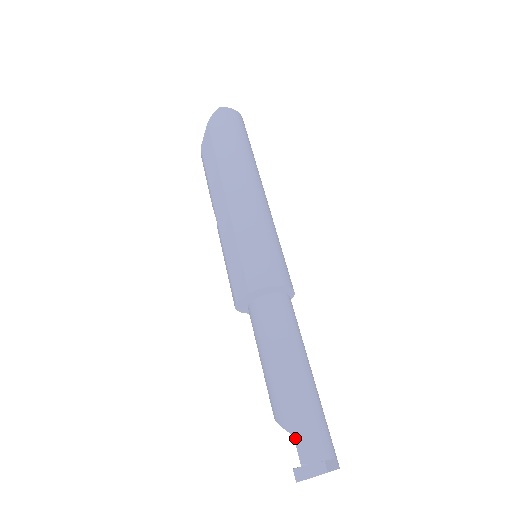
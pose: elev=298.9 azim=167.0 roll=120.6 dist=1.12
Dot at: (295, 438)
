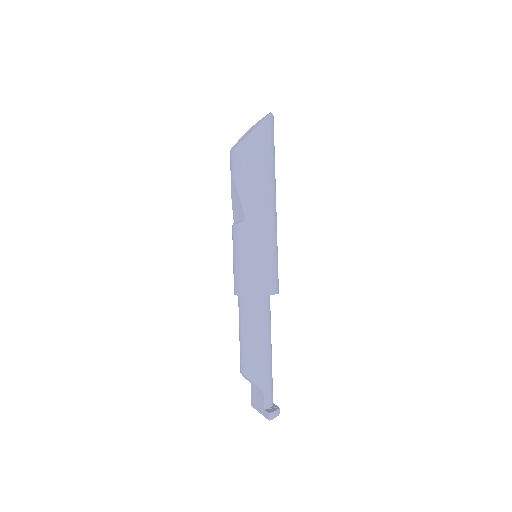
Dot at: (264, 393)
